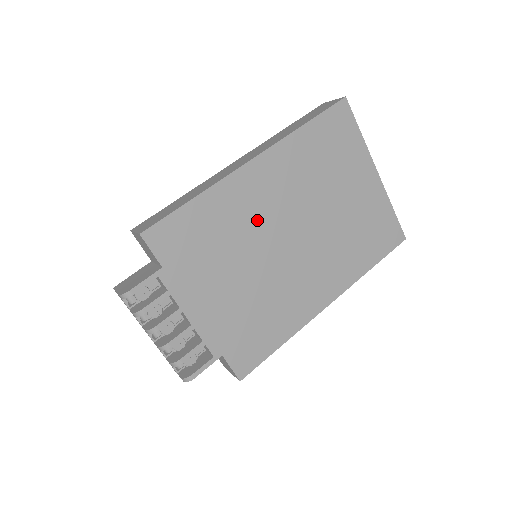
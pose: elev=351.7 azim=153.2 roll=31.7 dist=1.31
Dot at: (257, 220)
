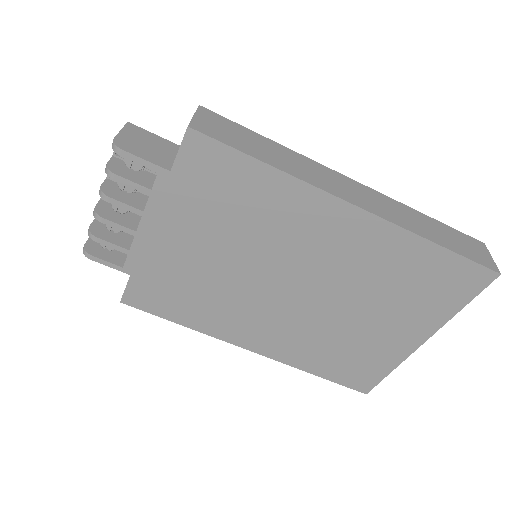
Dot at: (290, 244)
